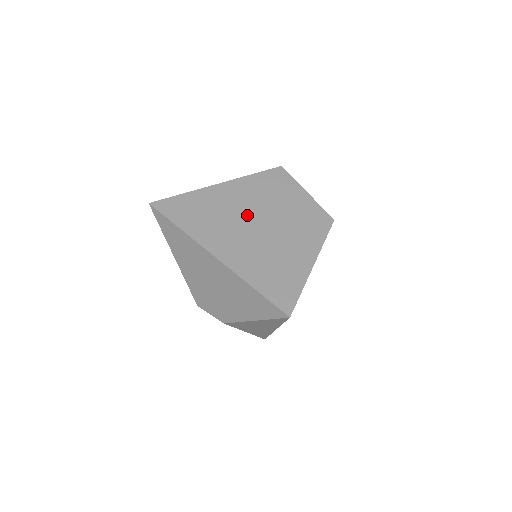
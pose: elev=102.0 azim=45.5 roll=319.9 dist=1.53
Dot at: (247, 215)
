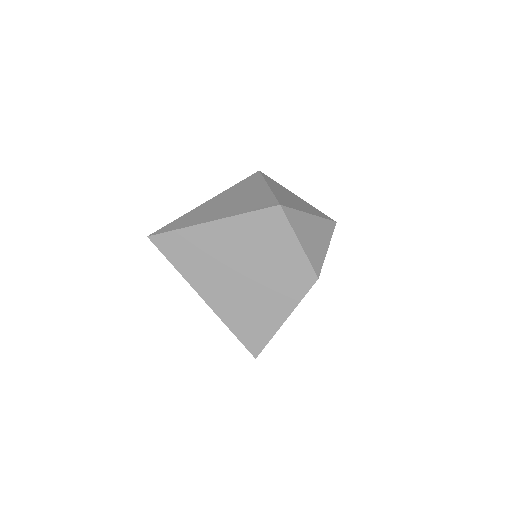
Dot at: (235, 262)
